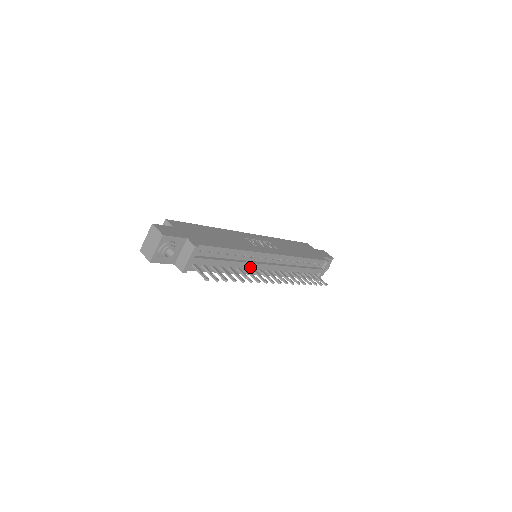
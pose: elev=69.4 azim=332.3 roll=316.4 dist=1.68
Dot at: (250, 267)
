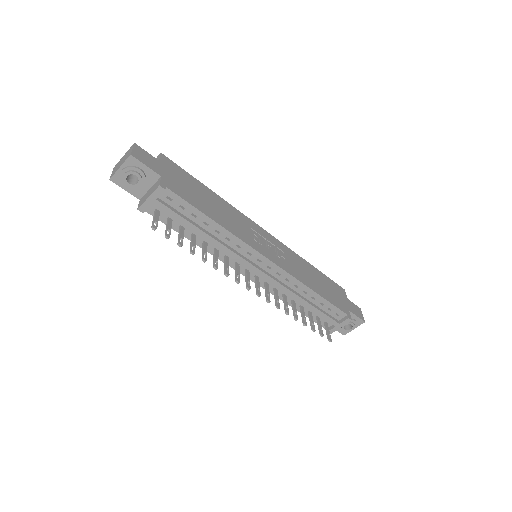
Dot at: (234, 258)
